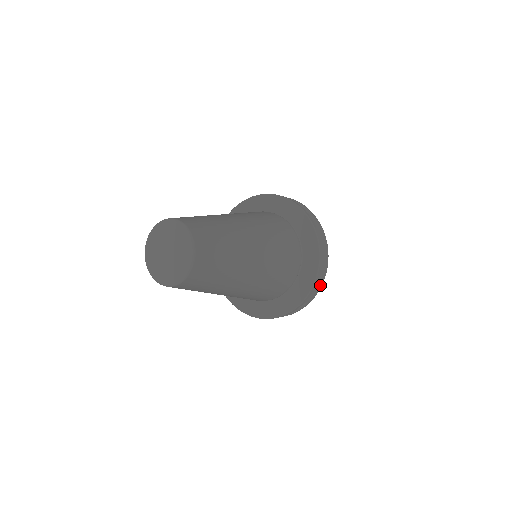
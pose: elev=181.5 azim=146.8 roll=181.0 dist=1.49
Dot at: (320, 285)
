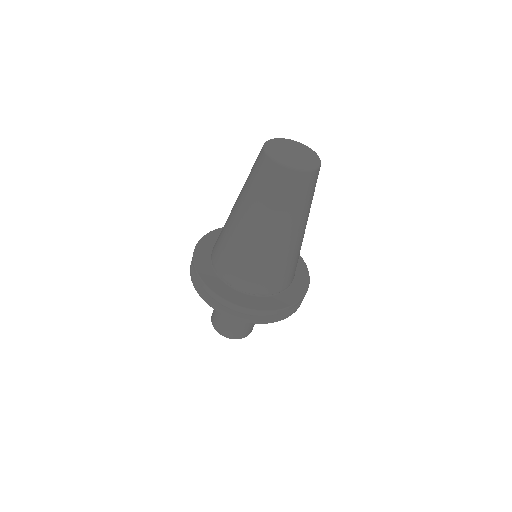
Dot at: (298, 307)
